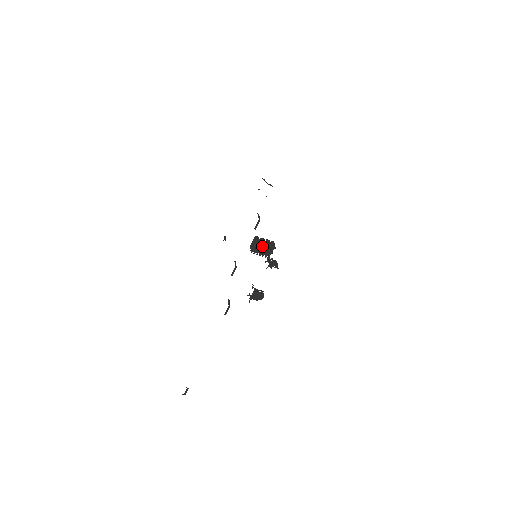
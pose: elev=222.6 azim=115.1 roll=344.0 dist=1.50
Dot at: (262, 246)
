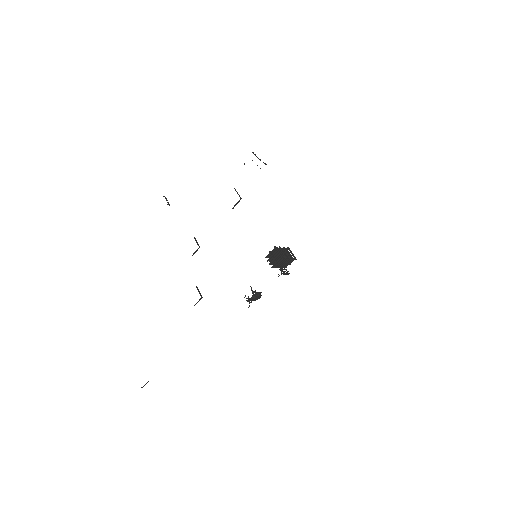
Dot at: occluded
